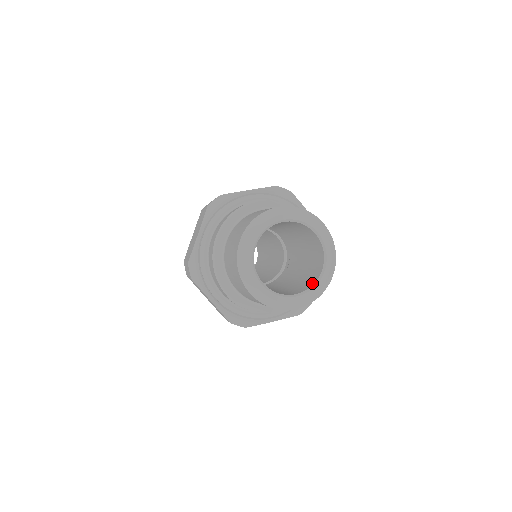
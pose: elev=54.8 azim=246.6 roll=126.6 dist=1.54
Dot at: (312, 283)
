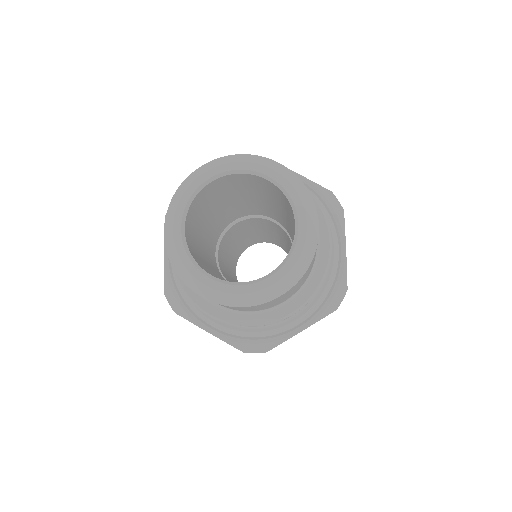
Dot at: occluded
